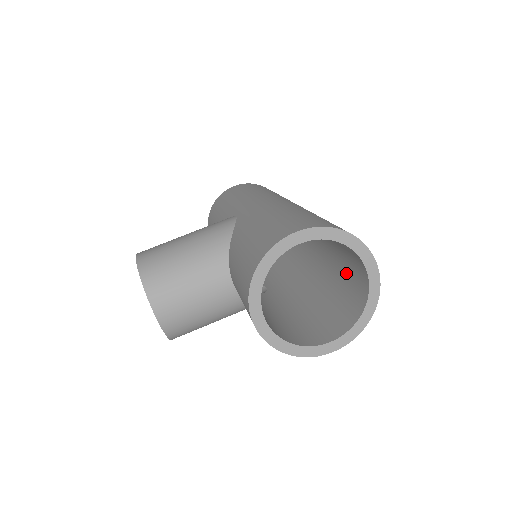
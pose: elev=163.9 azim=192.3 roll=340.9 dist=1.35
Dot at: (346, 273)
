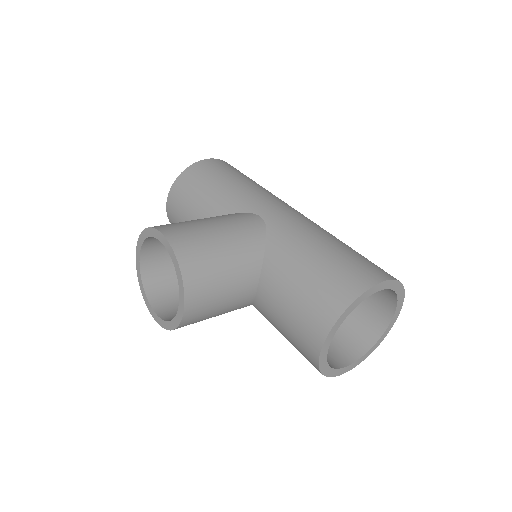
Dot at: occluded
